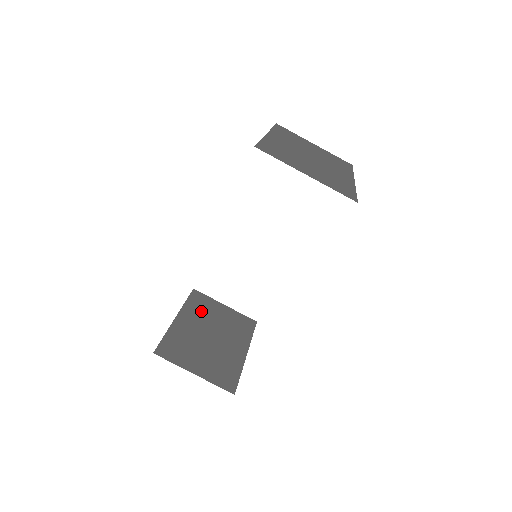
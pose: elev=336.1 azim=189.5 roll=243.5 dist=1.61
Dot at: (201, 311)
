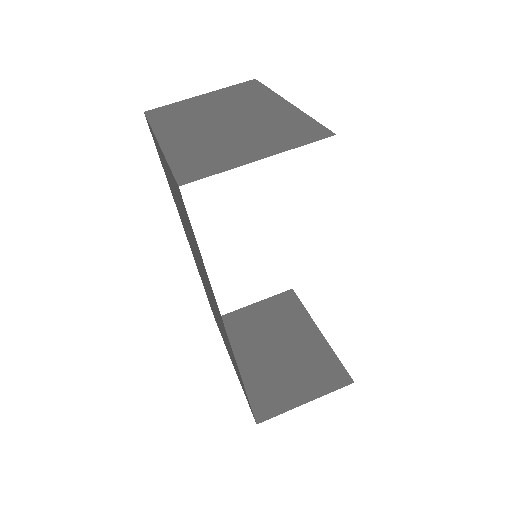
Dot at: (244, 333)
